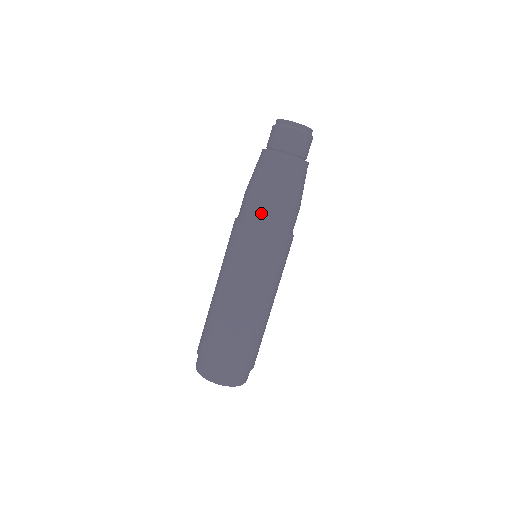
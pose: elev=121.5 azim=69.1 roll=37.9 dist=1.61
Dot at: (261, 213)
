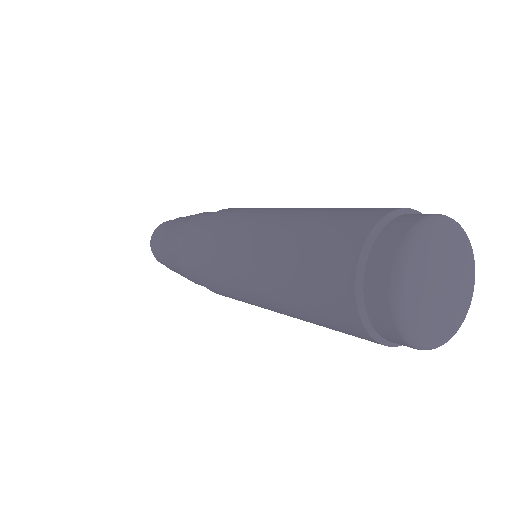
Dot at: (211, 213)
